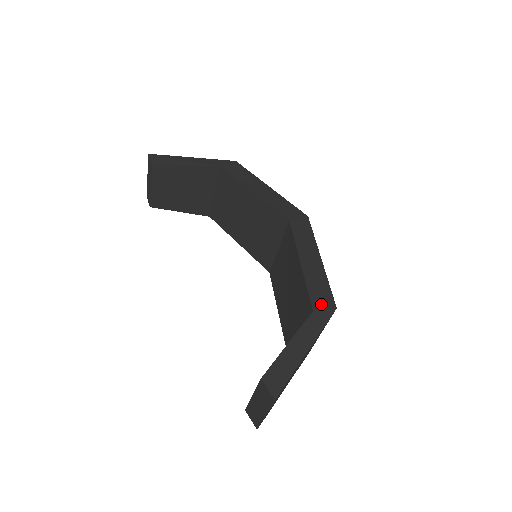
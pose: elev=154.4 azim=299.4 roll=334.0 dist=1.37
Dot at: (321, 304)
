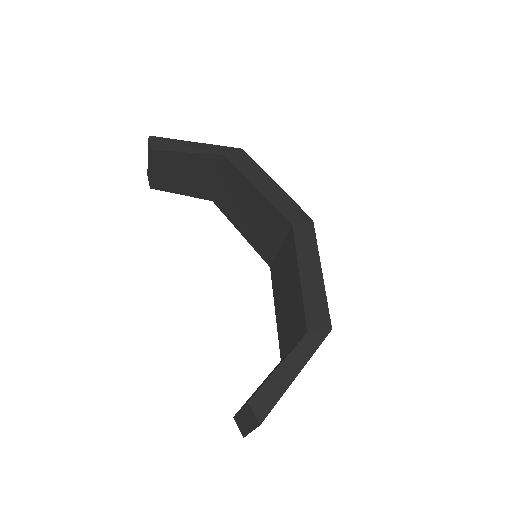
Dot at: (316, 324)
